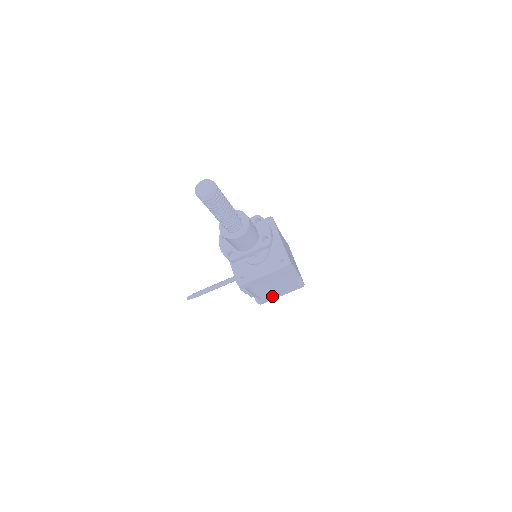
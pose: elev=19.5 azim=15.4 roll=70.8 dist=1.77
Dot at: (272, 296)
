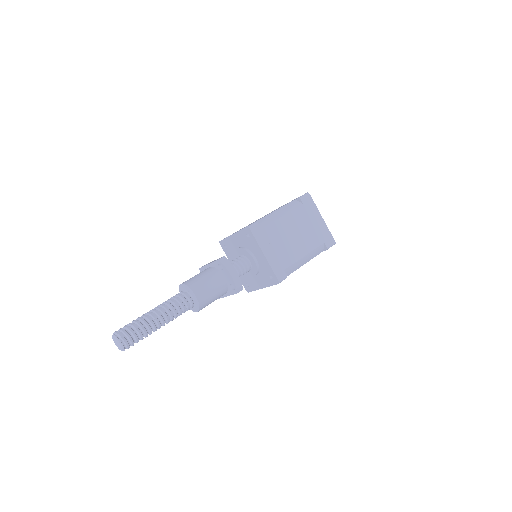
Dot at: occluded
